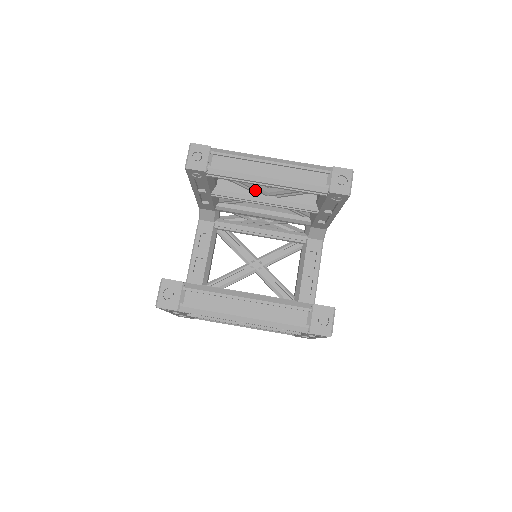
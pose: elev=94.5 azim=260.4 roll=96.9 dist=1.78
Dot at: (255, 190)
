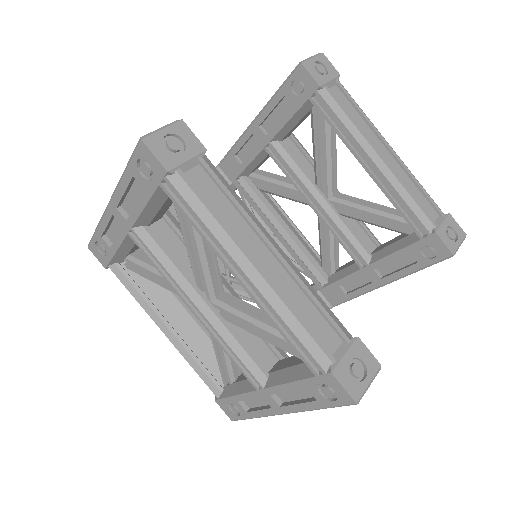
Dot at: (325, 178)
